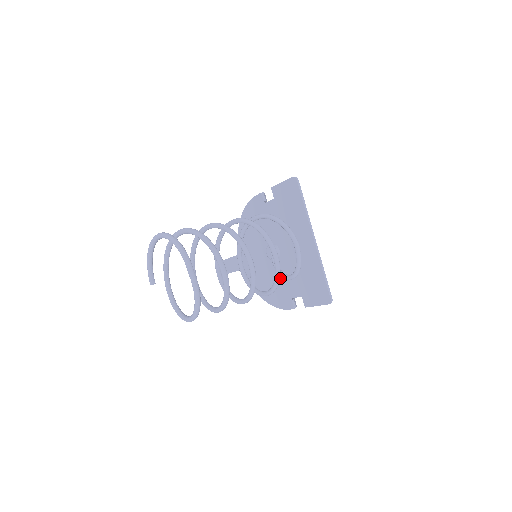
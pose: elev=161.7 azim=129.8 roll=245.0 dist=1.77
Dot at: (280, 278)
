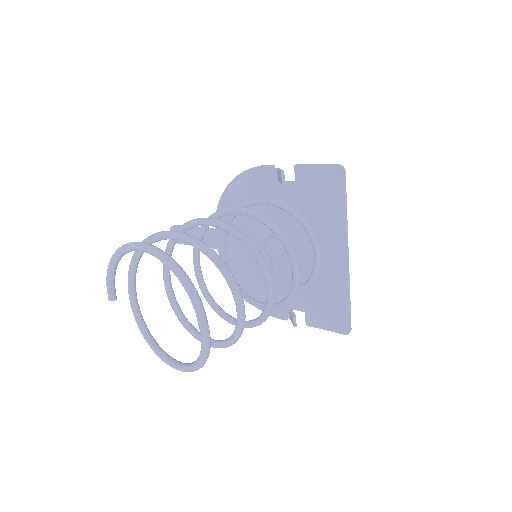
Dot at: (276, 280)
